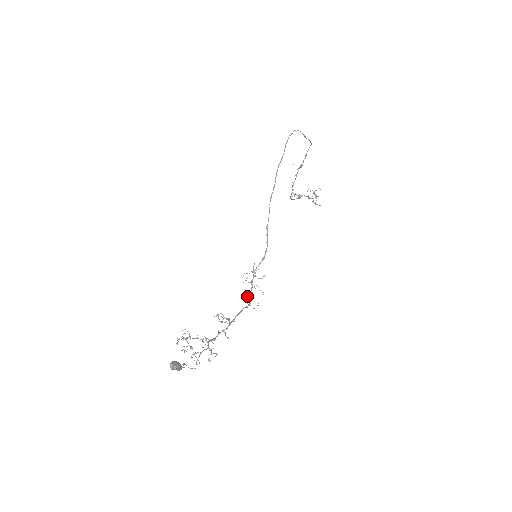
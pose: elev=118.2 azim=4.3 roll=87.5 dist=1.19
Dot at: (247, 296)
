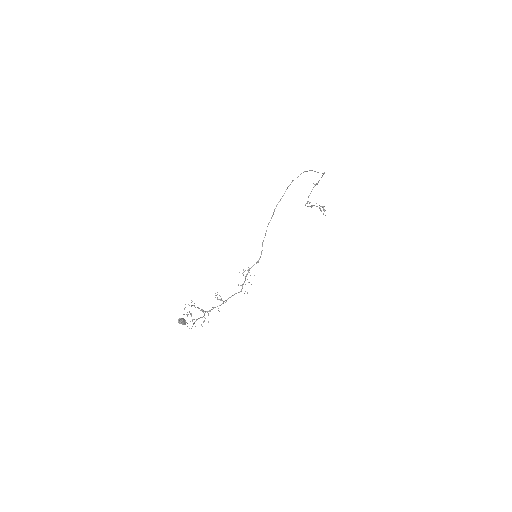
Dot at: (241, 285)
